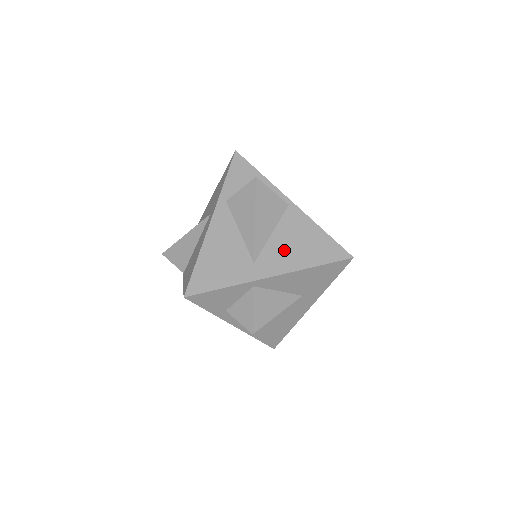
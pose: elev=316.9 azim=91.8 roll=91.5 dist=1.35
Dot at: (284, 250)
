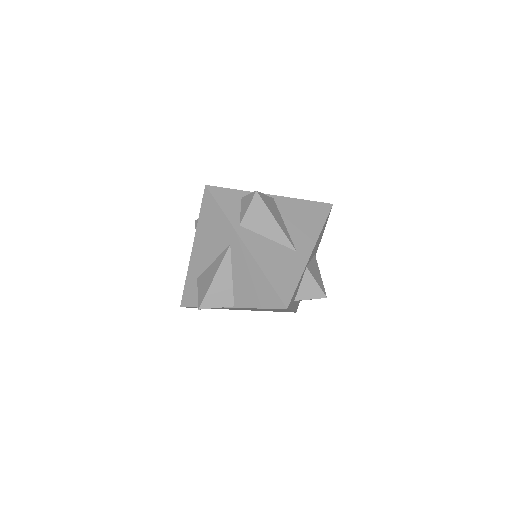
Dot at: (301, 229)
